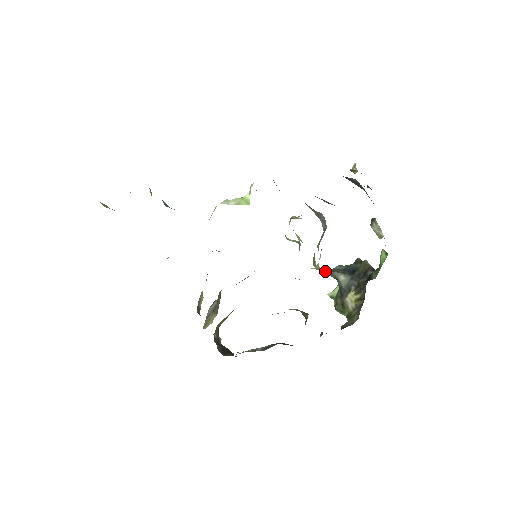
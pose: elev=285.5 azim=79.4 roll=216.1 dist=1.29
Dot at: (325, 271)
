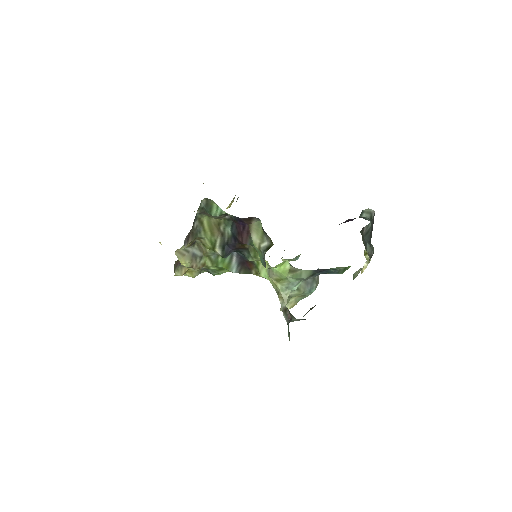
Dot at: (287, 308)
